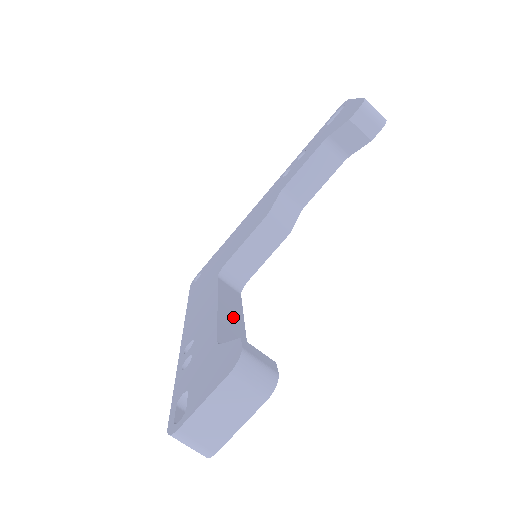
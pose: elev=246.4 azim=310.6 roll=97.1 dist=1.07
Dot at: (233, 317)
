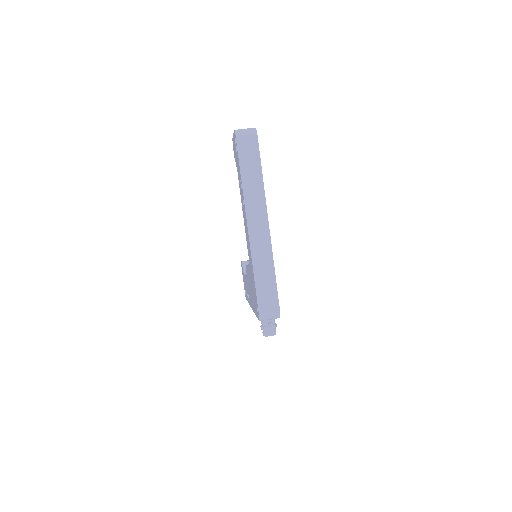
Dot at: occluded
